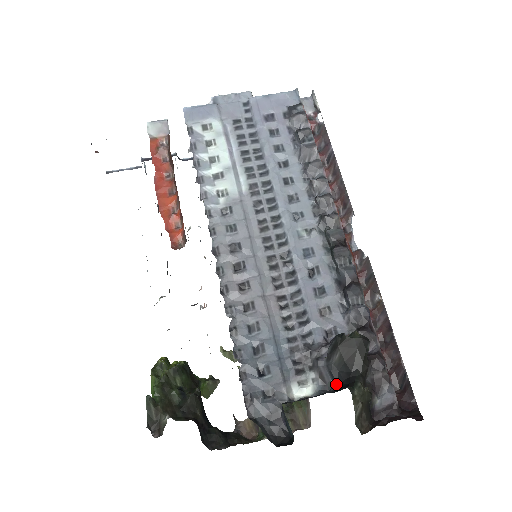
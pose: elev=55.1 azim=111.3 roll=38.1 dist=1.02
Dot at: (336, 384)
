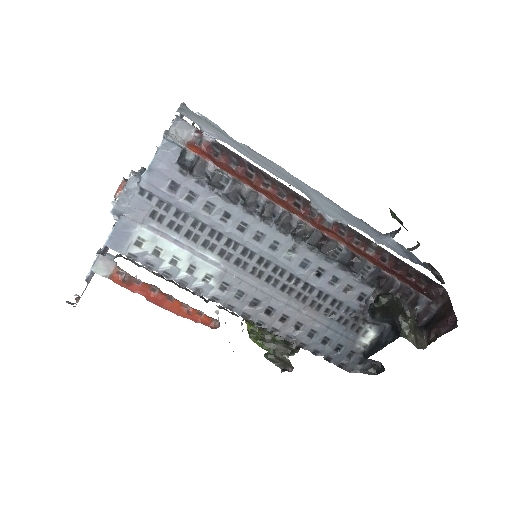
Dot at: (387, 324)
